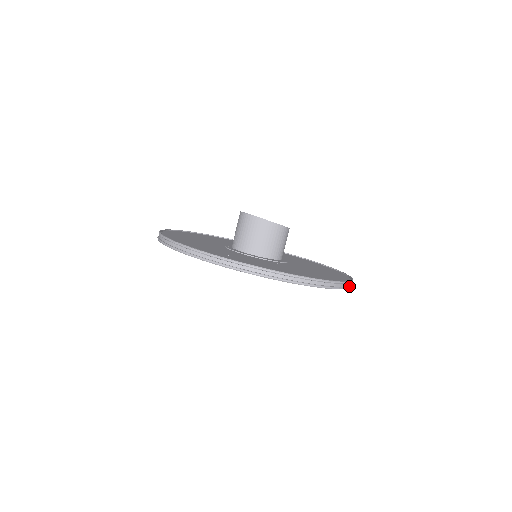
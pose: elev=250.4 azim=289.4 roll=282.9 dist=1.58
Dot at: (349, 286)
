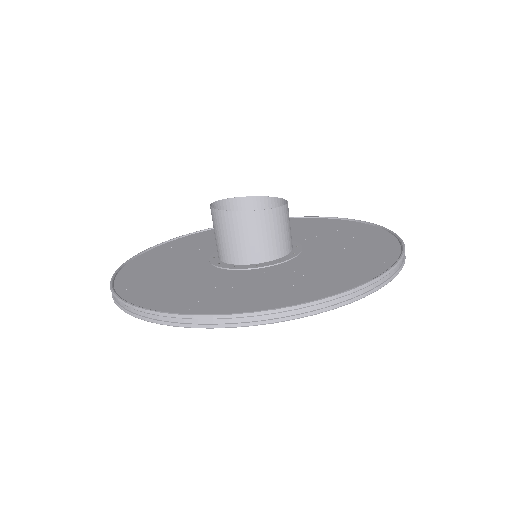
Dot at: (402, 263)
